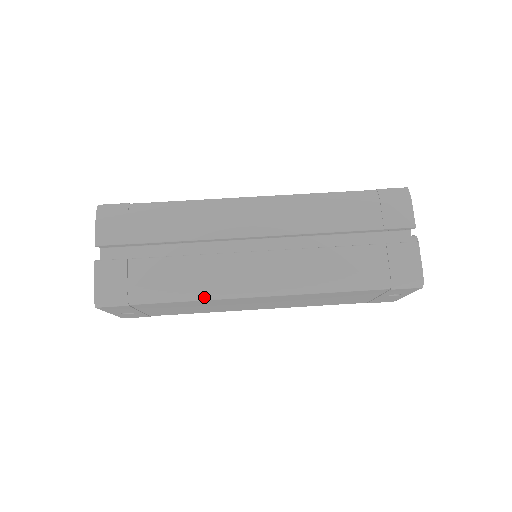
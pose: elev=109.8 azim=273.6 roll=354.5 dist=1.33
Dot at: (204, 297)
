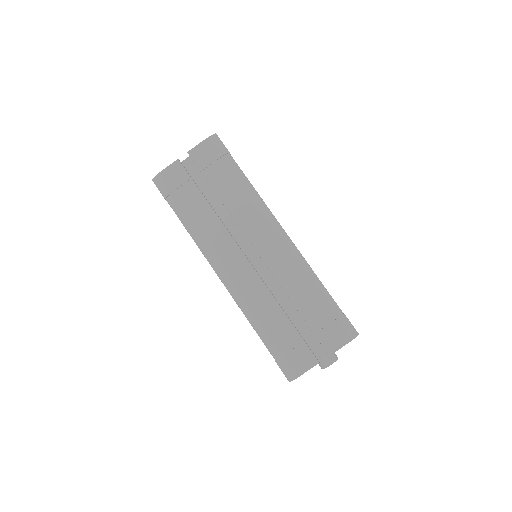
Dot at: (197, 242)
